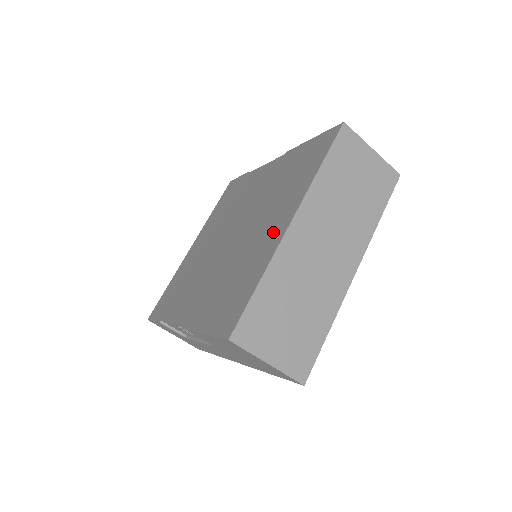
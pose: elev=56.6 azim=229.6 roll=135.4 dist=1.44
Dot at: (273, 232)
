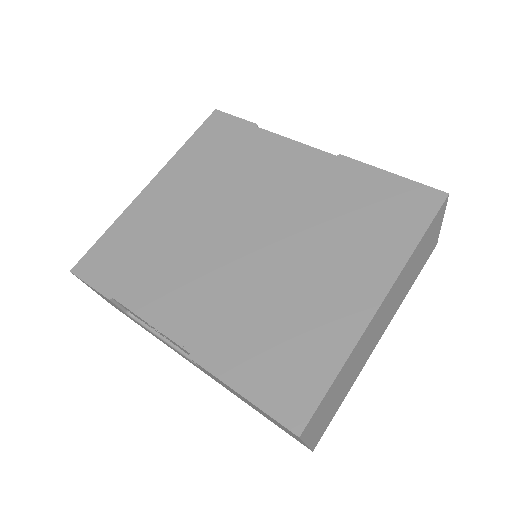
Dot at: (349, 298)
